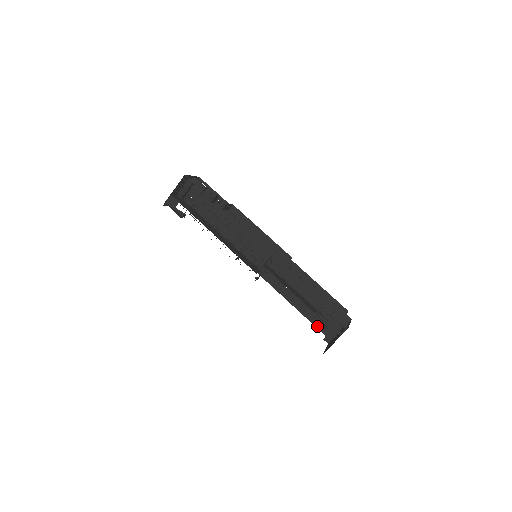
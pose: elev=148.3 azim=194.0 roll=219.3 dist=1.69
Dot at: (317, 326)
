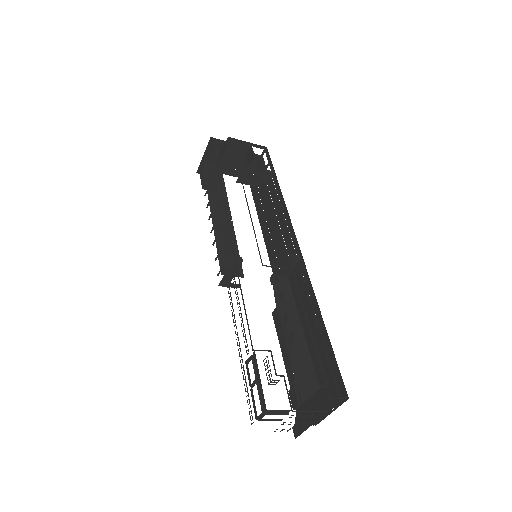
Dot at: occluded
